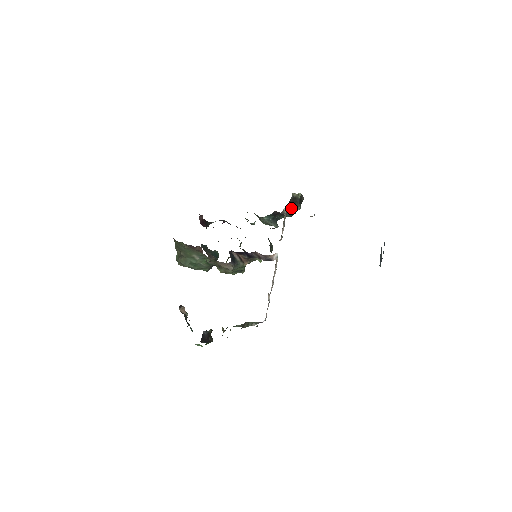
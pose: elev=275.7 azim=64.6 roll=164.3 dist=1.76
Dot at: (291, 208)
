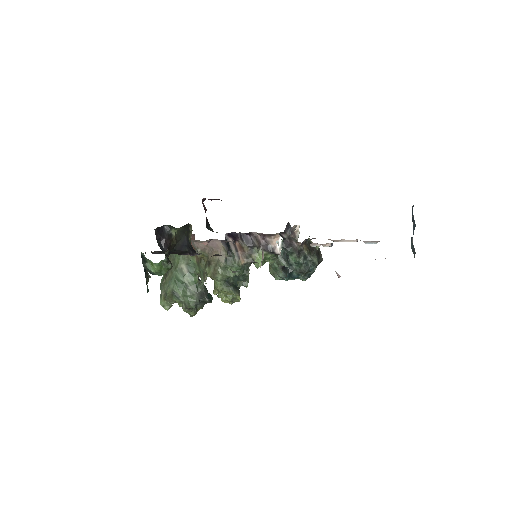
Dot at: (306, 251)
